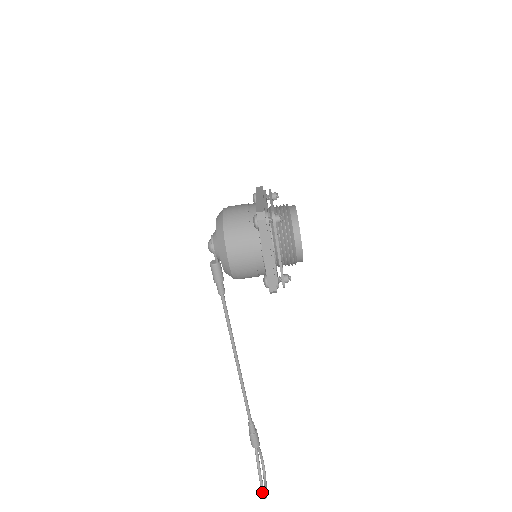
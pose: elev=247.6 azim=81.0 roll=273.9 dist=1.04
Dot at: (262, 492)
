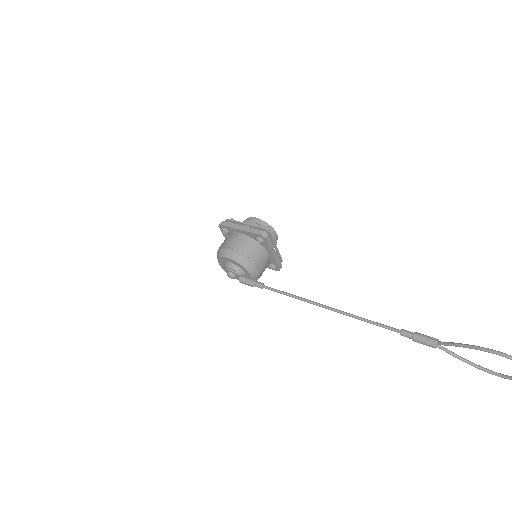
Dot at: (497, 353)
